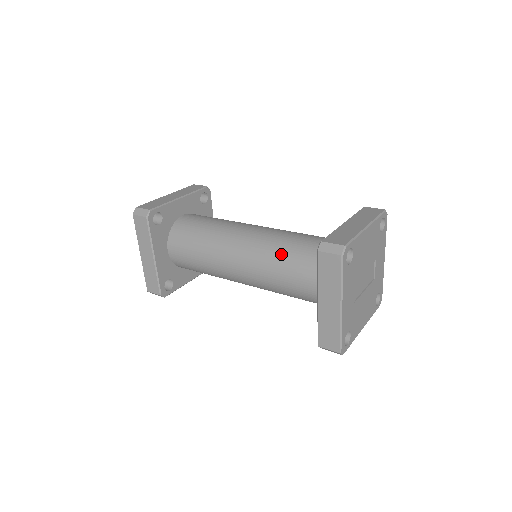
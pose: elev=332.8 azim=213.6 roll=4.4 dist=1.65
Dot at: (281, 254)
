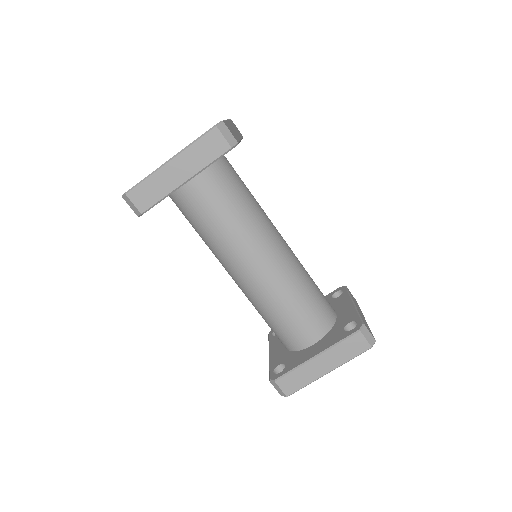
Dot at: (302, 289)
